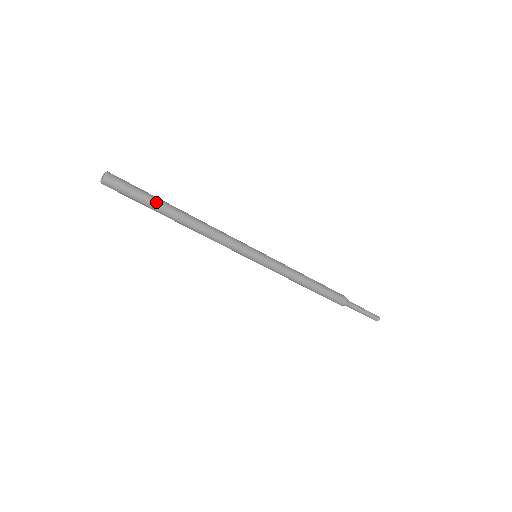
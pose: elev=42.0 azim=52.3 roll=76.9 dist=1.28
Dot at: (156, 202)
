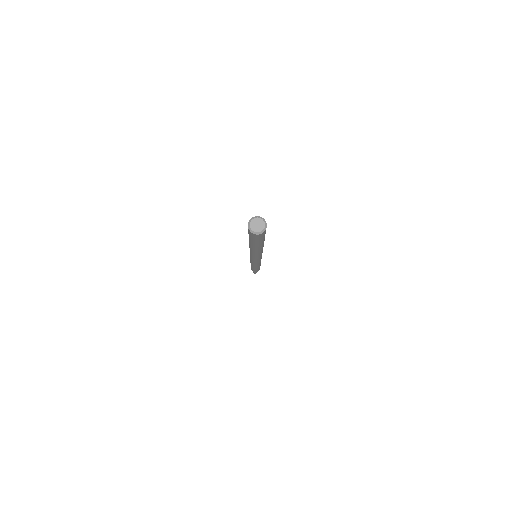
Dot at: (258, 245)
